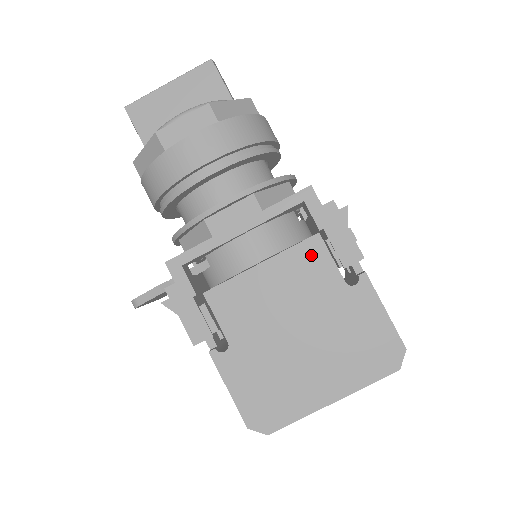
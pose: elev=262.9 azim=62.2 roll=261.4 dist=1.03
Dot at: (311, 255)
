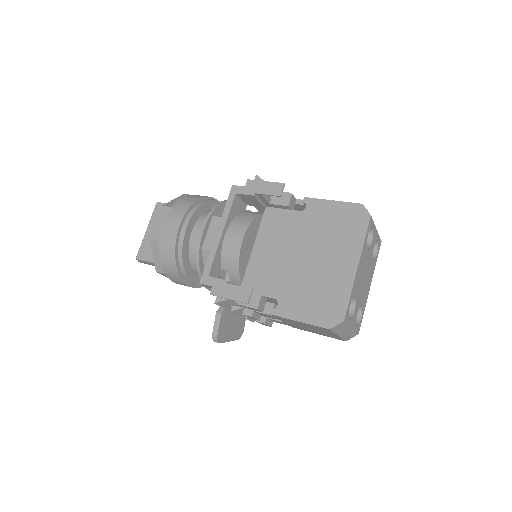
Dot at: (272, 219)
